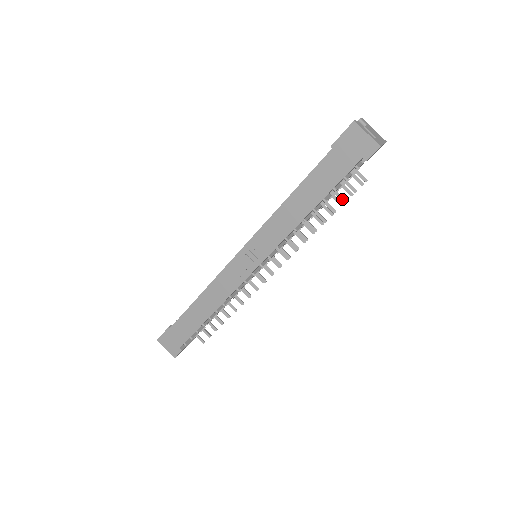
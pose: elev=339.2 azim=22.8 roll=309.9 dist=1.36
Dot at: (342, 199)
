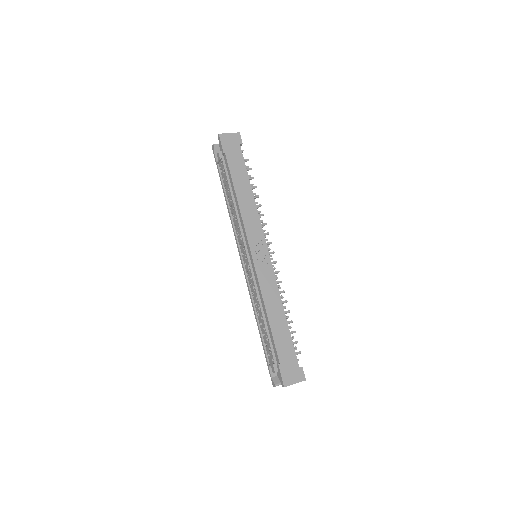
Dot at: (251, 178)
